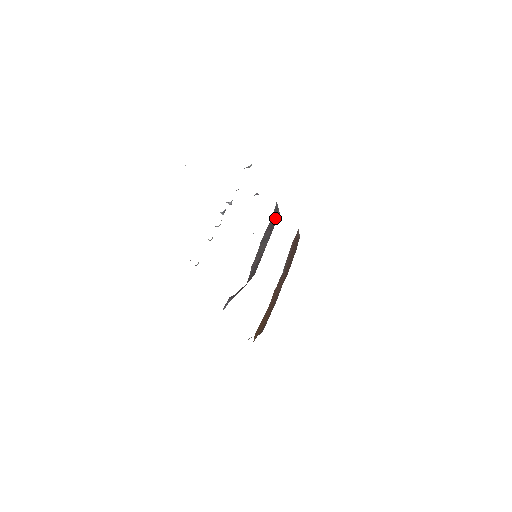
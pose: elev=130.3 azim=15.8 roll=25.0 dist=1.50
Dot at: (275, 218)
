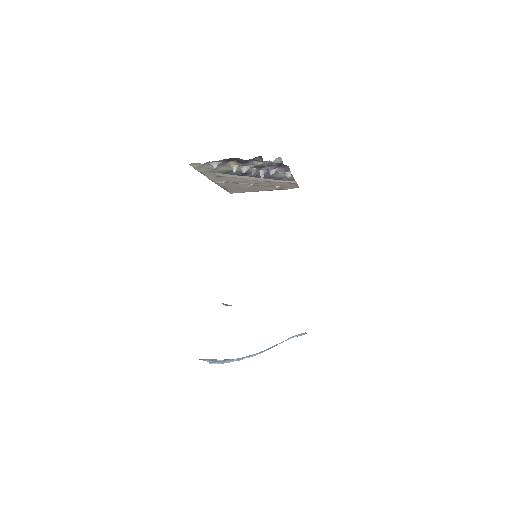
Dot at: occluded
